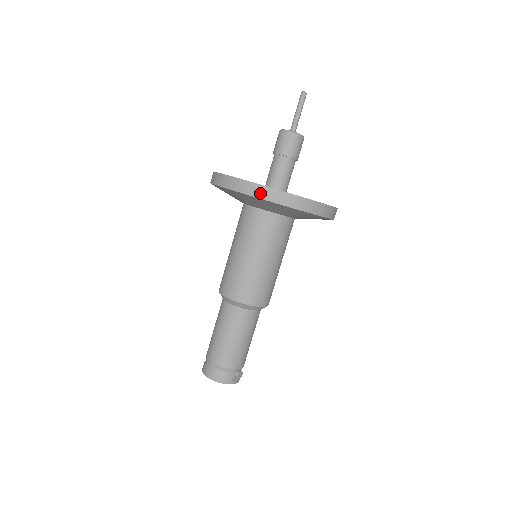
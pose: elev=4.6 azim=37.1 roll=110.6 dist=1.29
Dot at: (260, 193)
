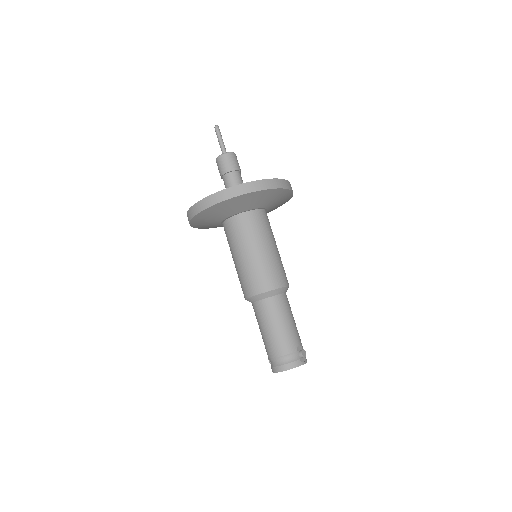
Dot at: (227, 195)
